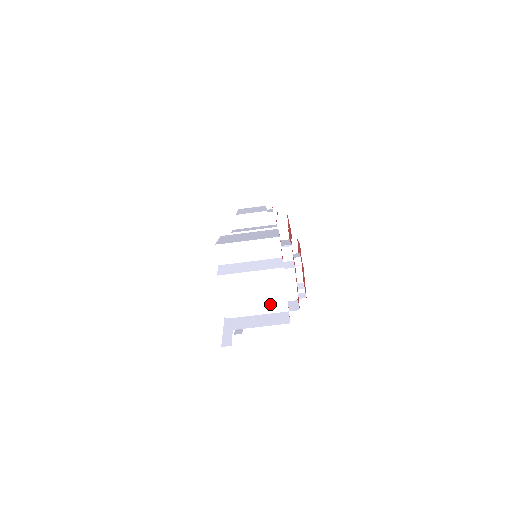
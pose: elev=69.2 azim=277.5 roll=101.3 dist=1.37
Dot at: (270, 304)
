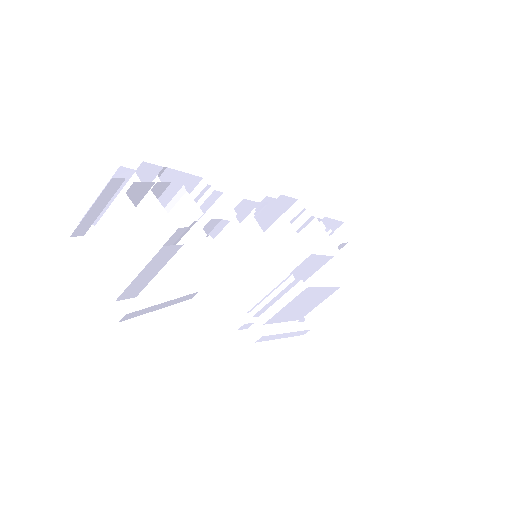
Dot at: (142, 251)
